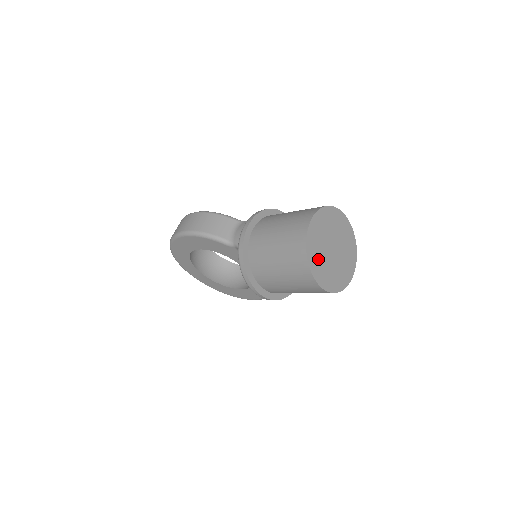
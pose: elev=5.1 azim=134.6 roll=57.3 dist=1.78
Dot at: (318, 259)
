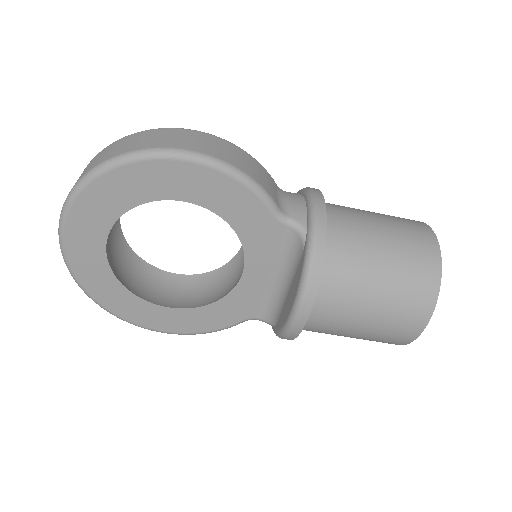
Dot at: occluded
